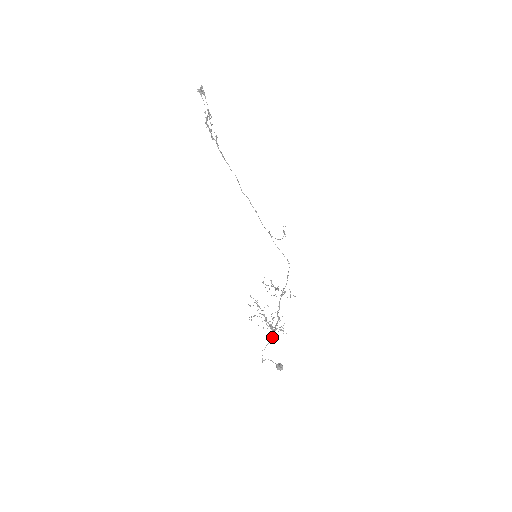
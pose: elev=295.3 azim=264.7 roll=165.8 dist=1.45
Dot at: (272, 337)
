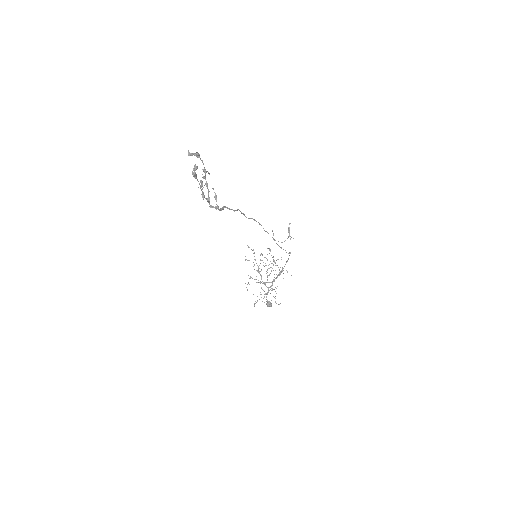
Dot at: occluded
